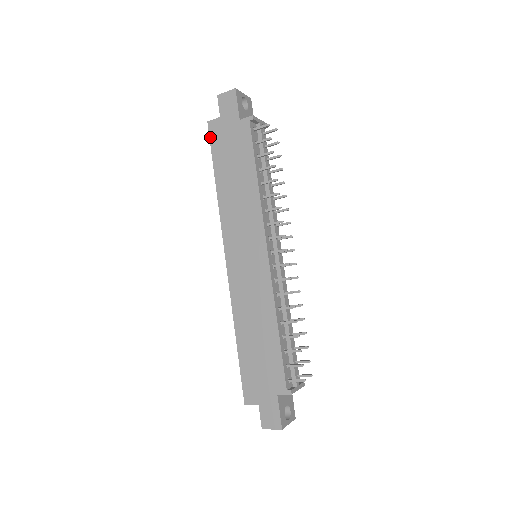
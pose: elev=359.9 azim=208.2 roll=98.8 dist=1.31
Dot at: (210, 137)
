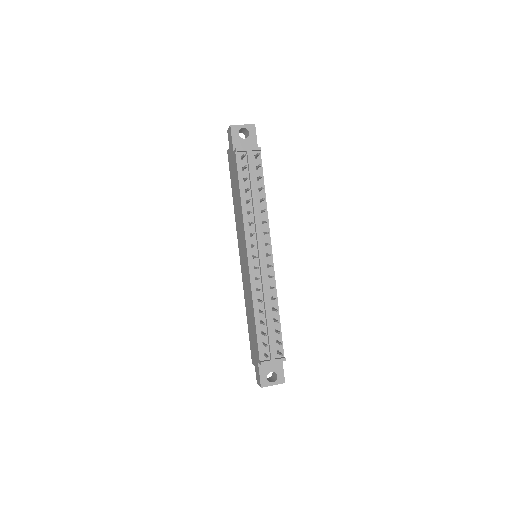
Dot at: (229, 163)
